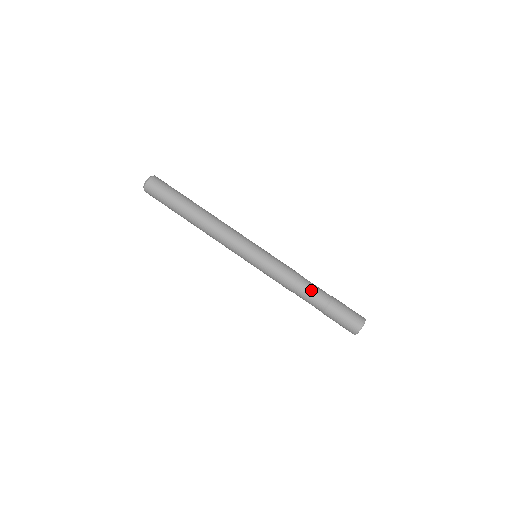
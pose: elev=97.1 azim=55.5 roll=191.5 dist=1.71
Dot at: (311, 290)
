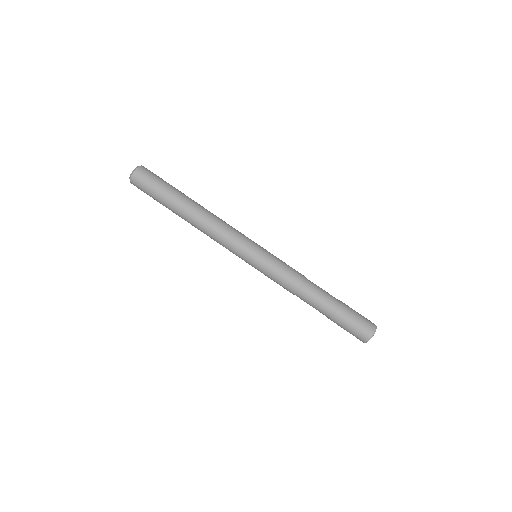
Dot at: (313, 301)
